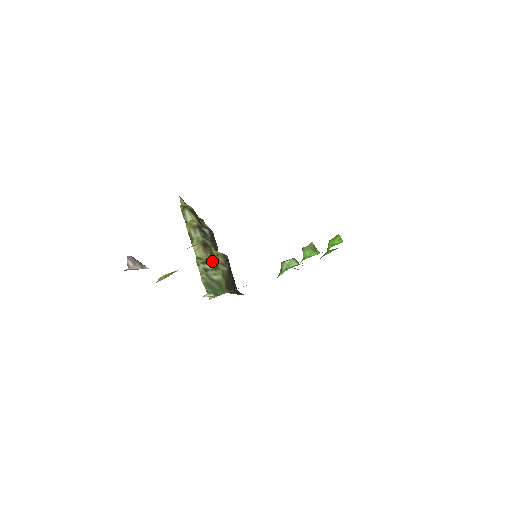
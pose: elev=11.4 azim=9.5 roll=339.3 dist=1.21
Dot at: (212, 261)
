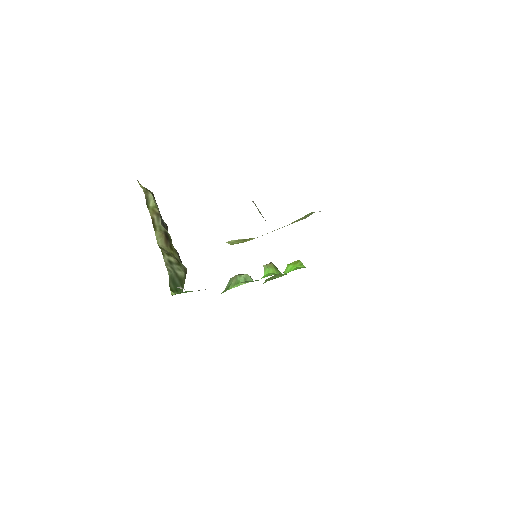
Dot at: (173, 255)
